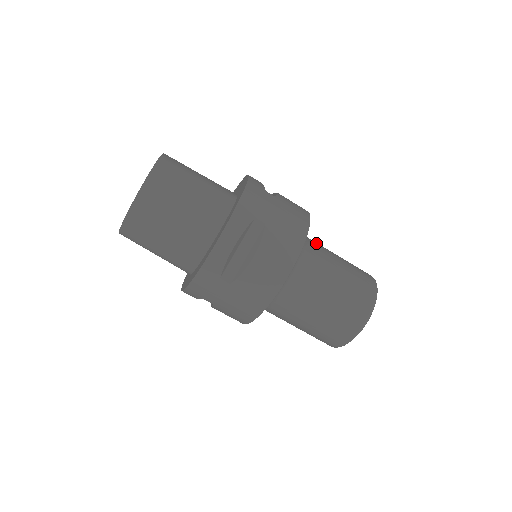
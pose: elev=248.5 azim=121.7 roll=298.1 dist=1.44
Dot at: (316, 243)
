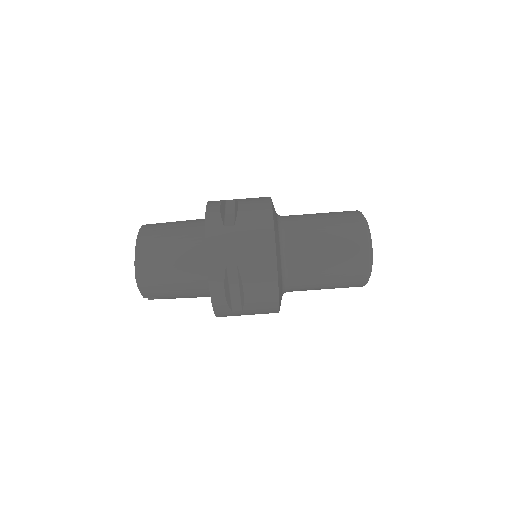
Dot at: occluded
